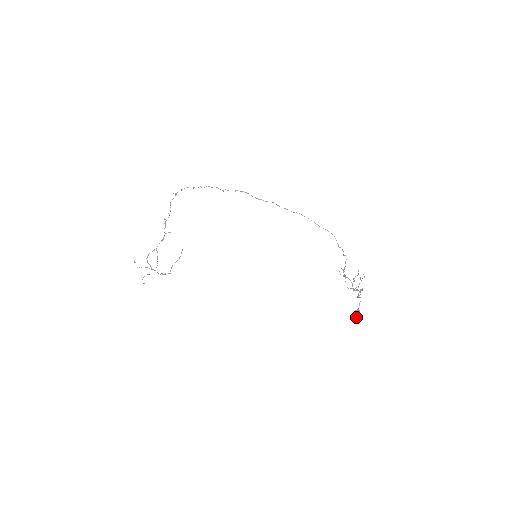
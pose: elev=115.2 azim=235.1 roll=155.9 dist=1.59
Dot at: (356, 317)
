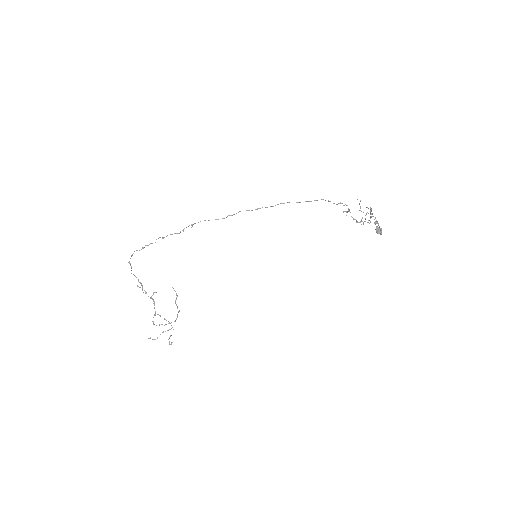
Dot at: occluded
